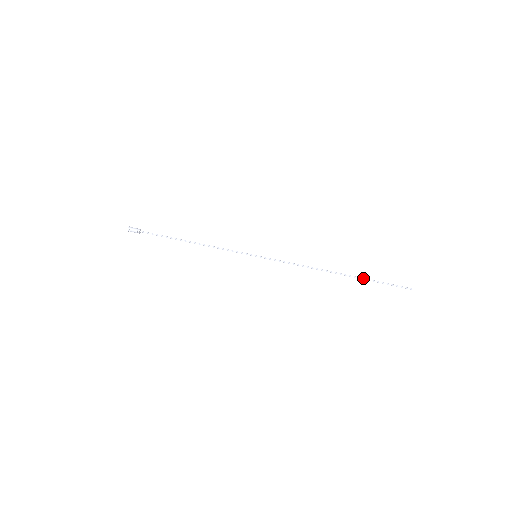
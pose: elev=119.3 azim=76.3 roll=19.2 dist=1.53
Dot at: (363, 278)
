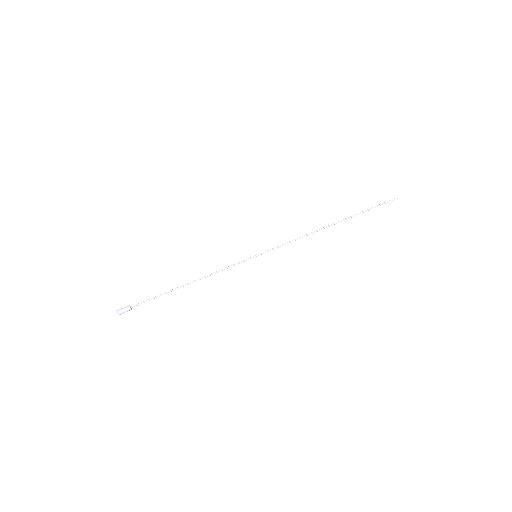
Dot at: (356, 214)
